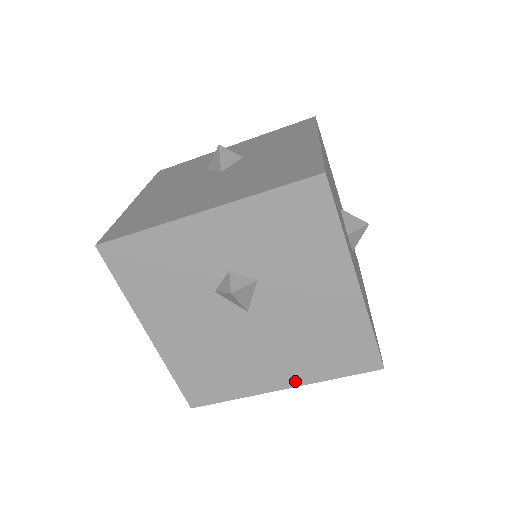
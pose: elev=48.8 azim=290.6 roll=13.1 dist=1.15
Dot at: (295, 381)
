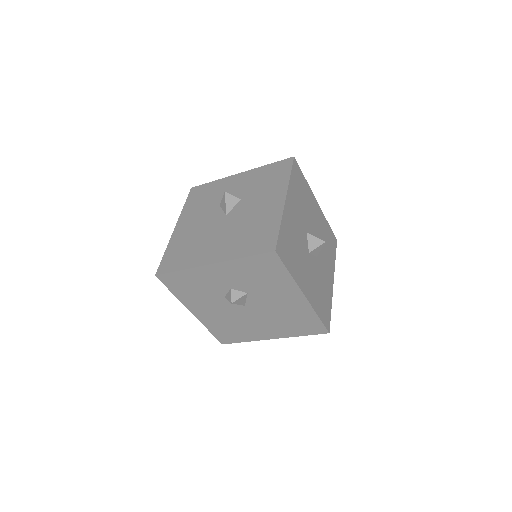
Dot at: (279, 336)
